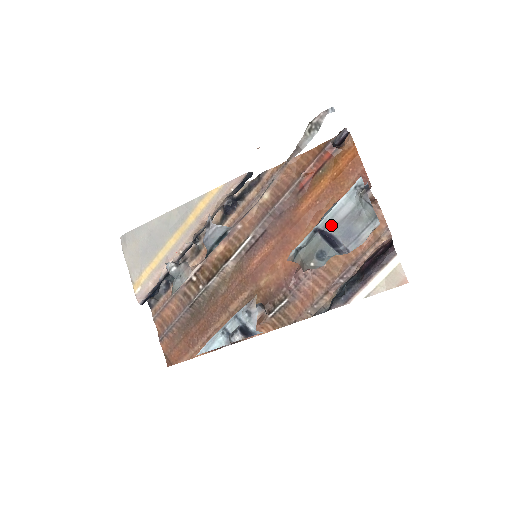
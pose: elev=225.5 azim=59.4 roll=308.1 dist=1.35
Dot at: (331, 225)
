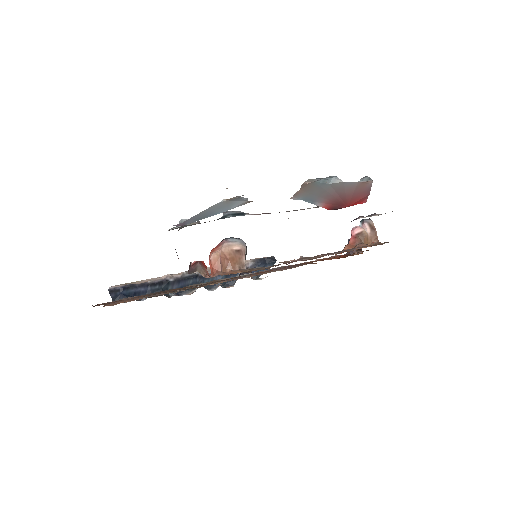
Dot at: occluded
